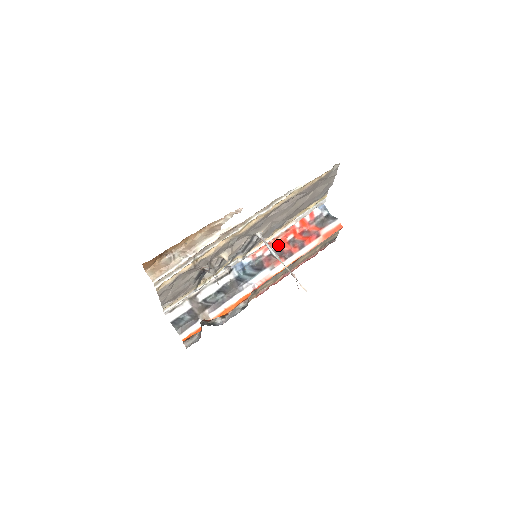
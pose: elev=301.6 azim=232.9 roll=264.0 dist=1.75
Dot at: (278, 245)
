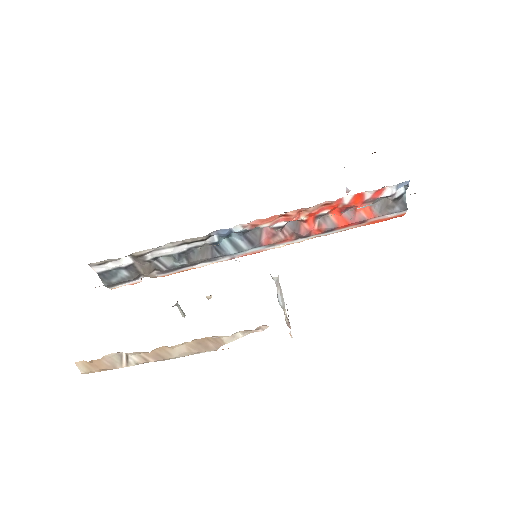
Dot at: (298, 219)
